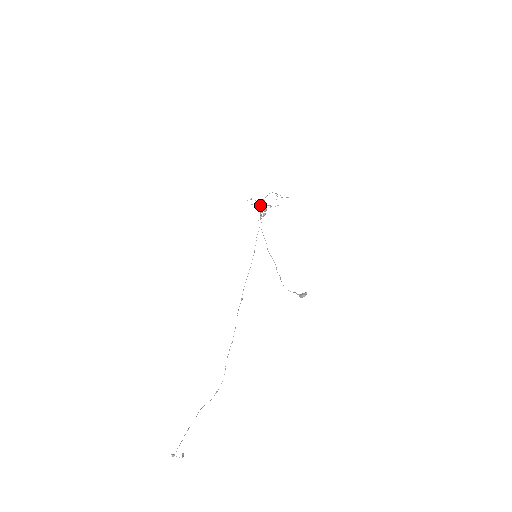
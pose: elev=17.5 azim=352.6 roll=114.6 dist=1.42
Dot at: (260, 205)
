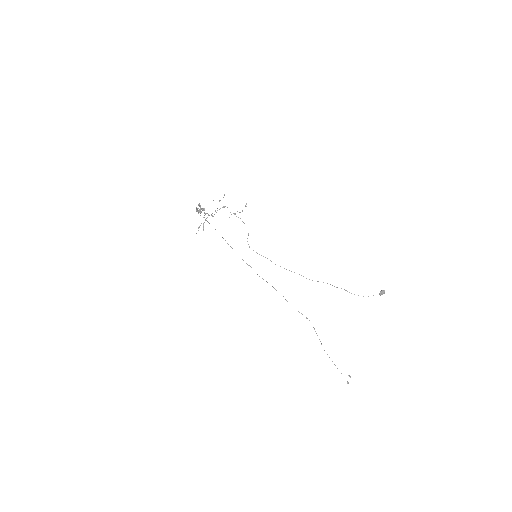
Dot at: (198, 213)
